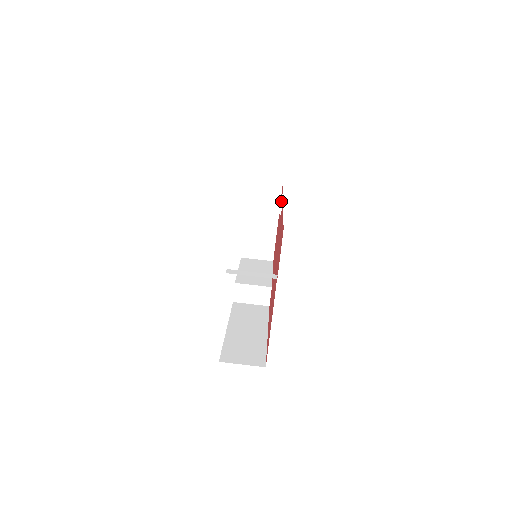
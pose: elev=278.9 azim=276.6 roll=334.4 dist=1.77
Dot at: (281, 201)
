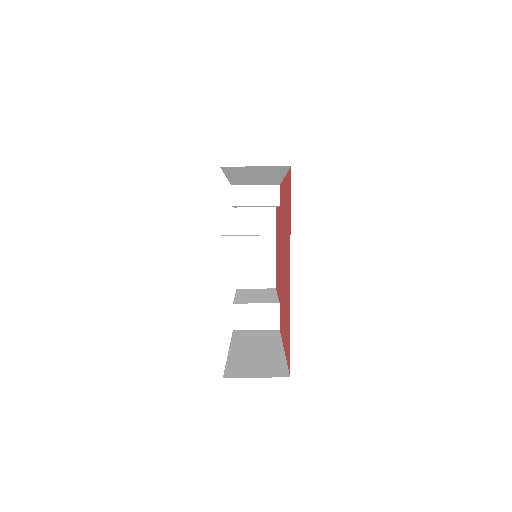
Dot at: (278, 189)
